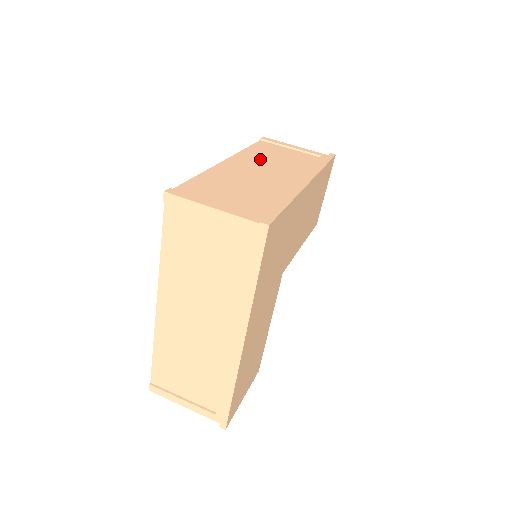
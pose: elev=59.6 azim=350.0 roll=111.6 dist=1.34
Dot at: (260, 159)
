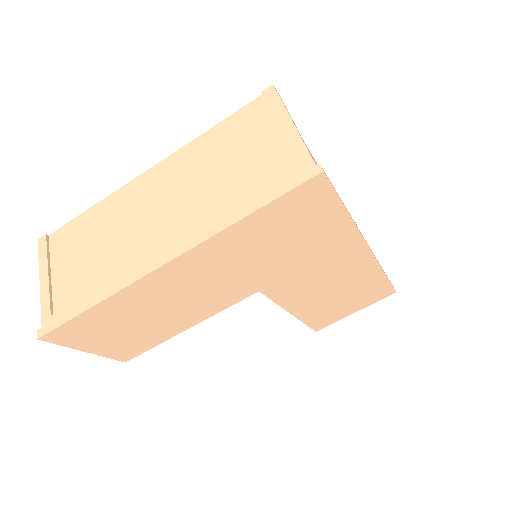
Dot at: occluded
